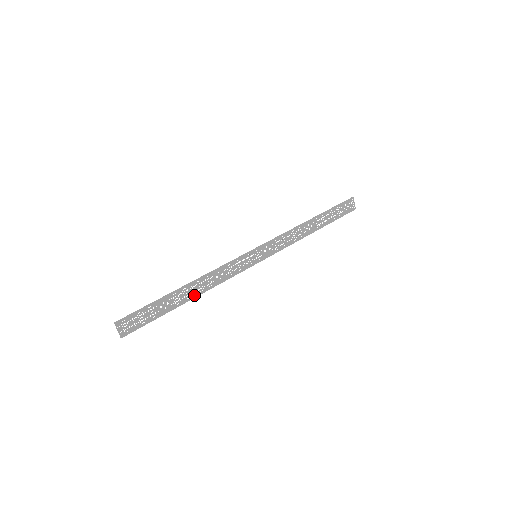
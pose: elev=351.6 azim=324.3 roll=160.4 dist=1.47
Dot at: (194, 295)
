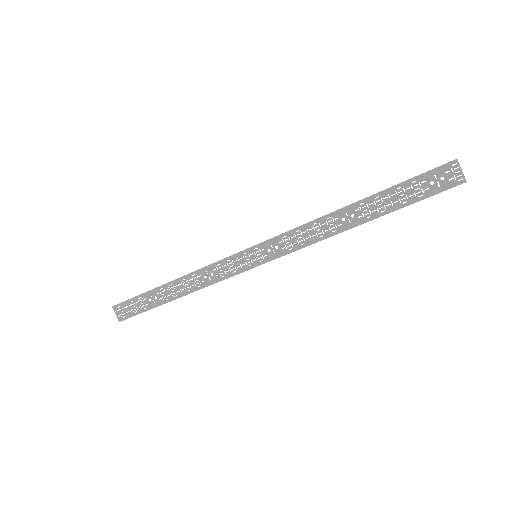
Dot at: (182, 293)
